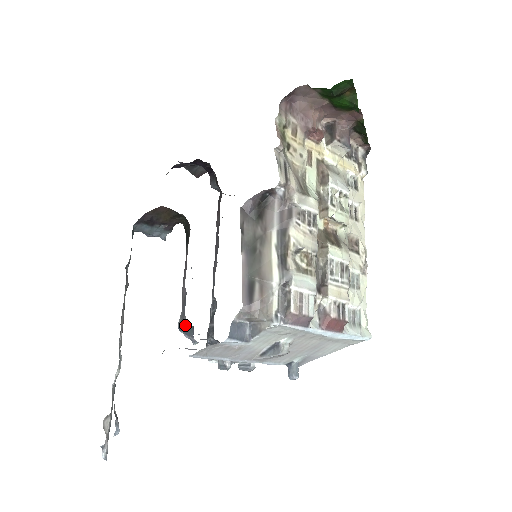
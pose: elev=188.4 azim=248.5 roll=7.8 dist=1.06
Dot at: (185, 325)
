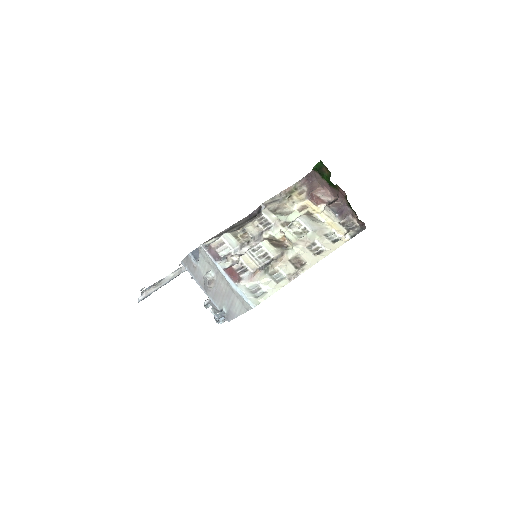
Dot at: occluded
